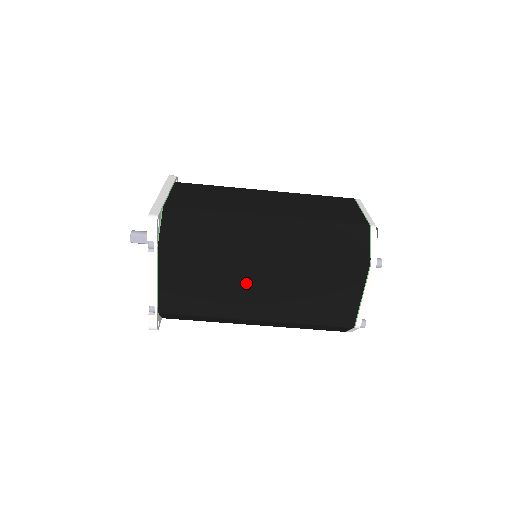
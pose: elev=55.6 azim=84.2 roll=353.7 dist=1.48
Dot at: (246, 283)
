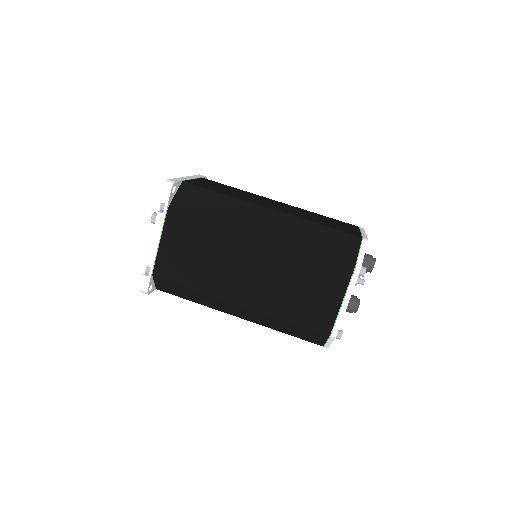
Dot at: (236, 262)
